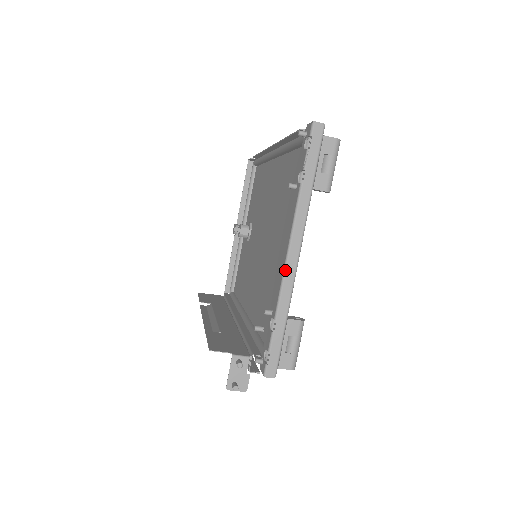
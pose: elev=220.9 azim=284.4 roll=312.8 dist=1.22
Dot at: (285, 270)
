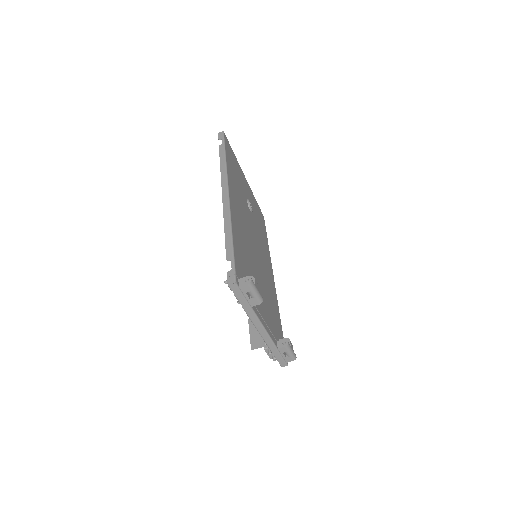
Dot at: (262, 337)
